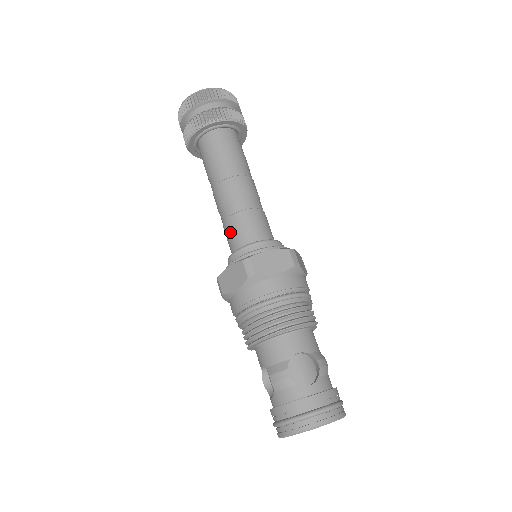
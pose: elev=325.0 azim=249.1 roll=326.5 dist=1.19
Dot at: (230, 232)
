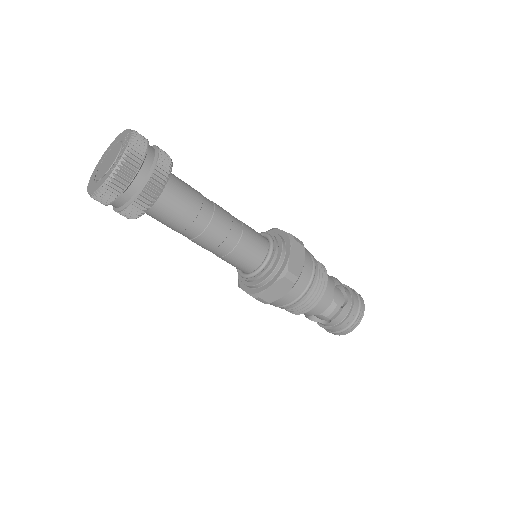
Dot at: (240, 260)
